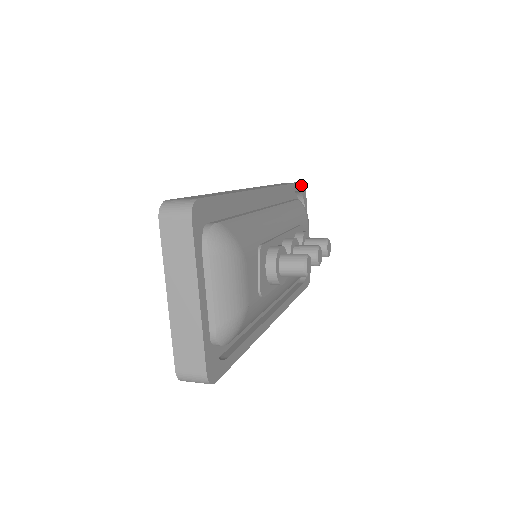
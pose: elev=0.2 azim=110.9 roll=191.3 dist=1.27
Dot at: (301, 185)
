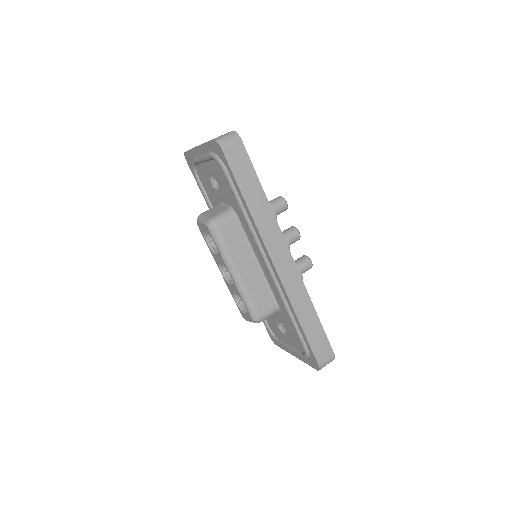
Dot at: (244, 149)
